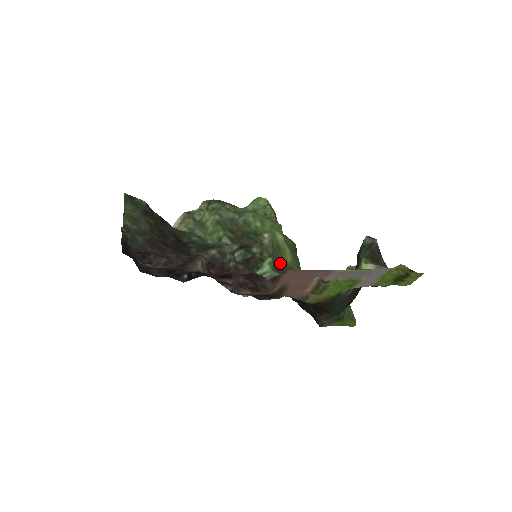
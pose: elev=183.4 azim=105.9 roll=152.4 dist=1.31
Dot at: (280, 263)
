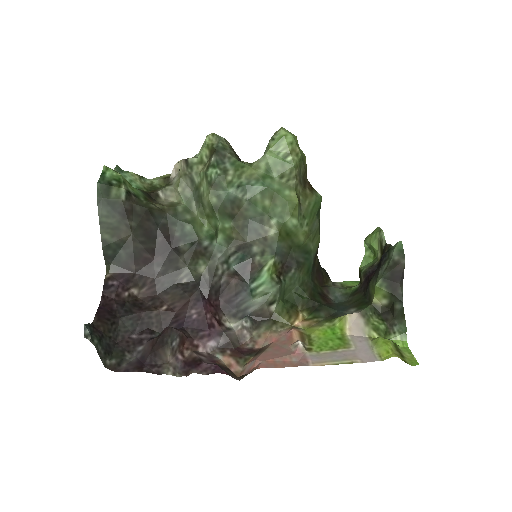
Dot at: (289, 248)
